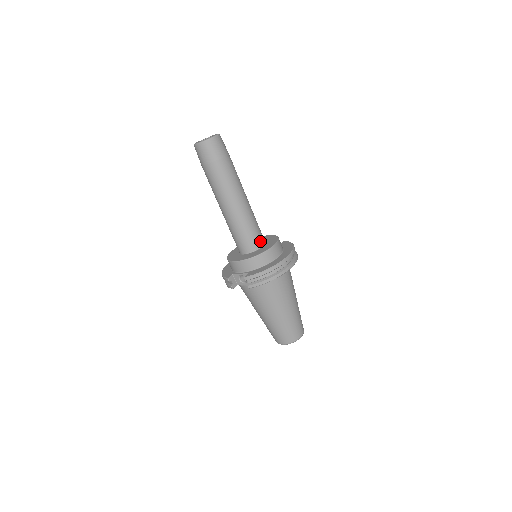
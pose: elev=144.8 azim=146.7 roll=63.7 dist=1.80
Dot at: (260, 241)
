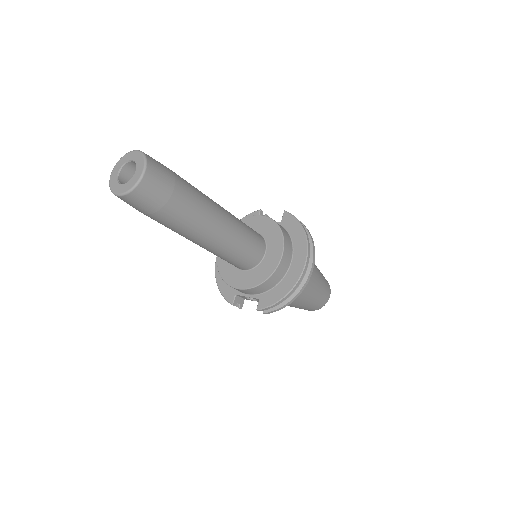
Dot at: (260, 251)
